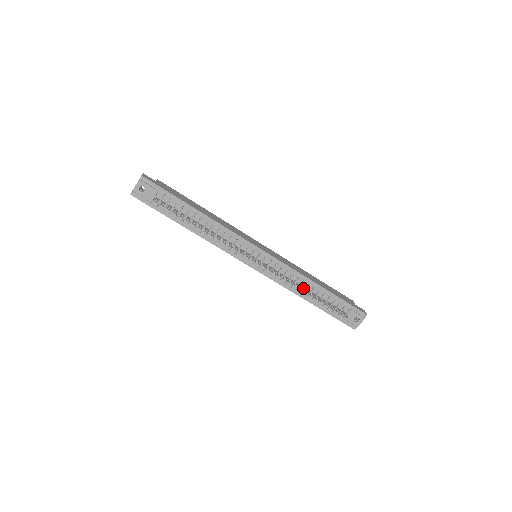
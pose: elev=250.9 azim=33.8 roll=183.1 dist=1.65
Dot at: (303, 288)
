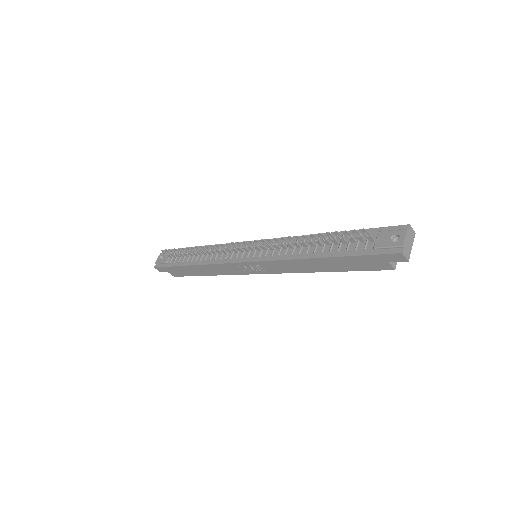
Dot at: (302, 243)
